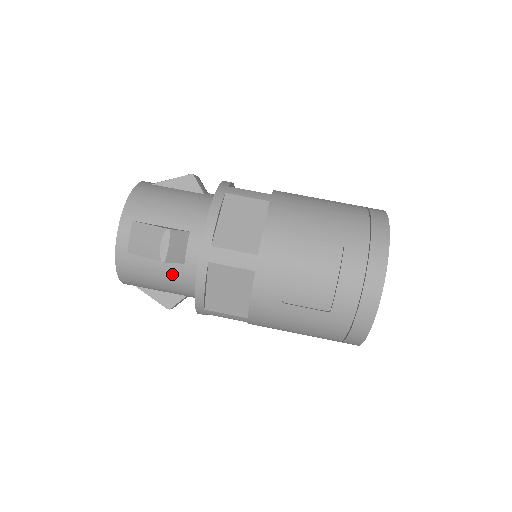
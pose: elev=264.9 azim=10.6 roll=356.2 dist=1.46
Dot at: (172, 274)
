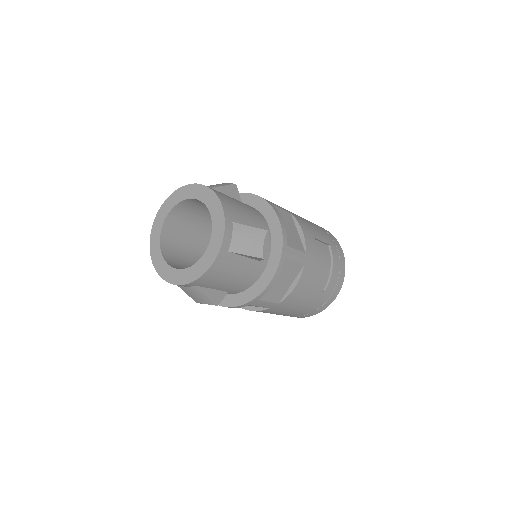
Dot at: (248, 270)
